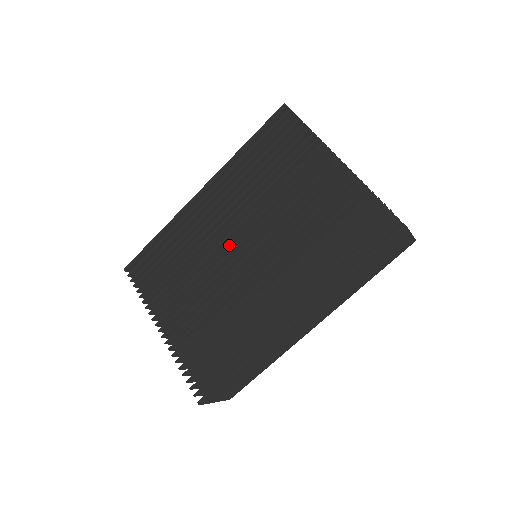
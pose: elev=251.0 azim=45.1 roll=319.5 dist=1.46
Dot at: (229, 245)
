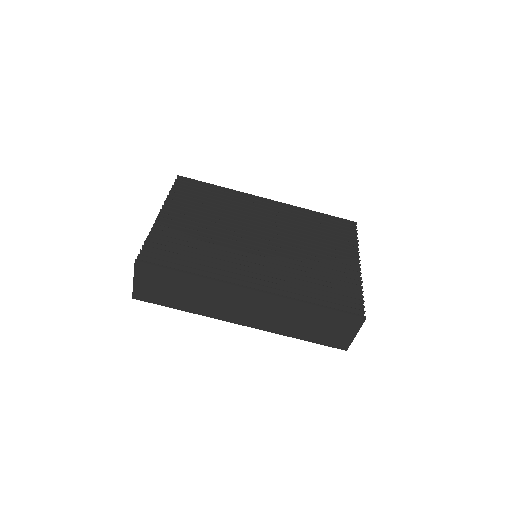
Dot at: (256, 230)
